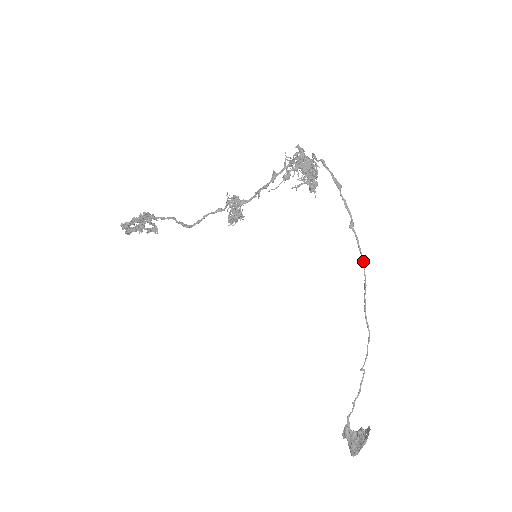
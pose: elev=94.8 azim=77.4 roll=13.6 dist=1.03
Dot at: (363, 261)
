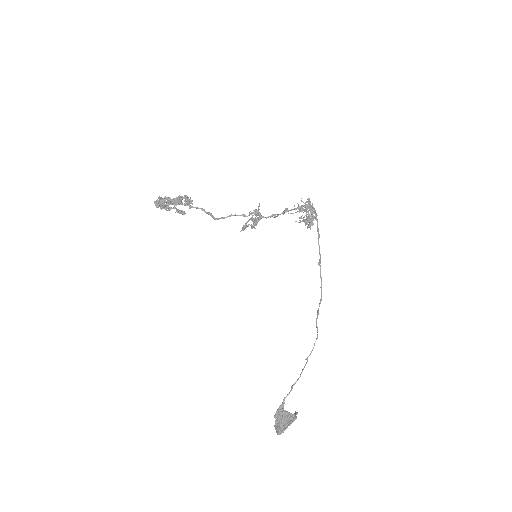
Dot at: occluded
